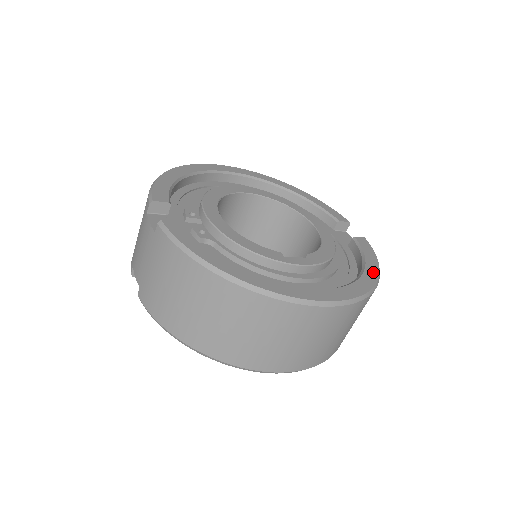
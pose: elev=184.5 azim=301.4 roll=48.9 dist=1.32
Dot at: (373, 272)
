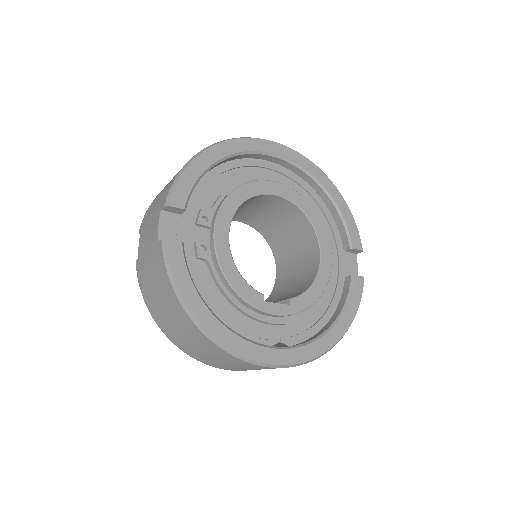
Dot at: (341, 329)
